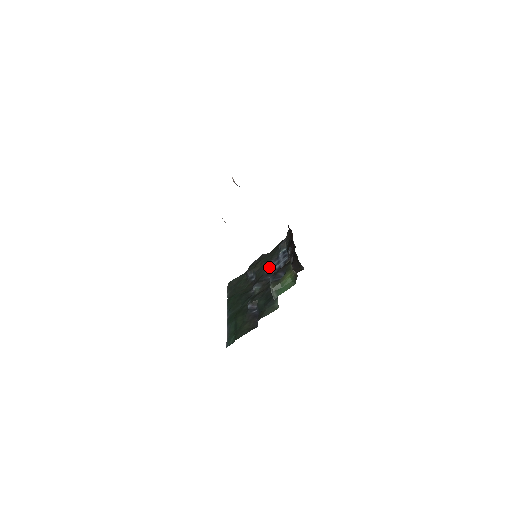
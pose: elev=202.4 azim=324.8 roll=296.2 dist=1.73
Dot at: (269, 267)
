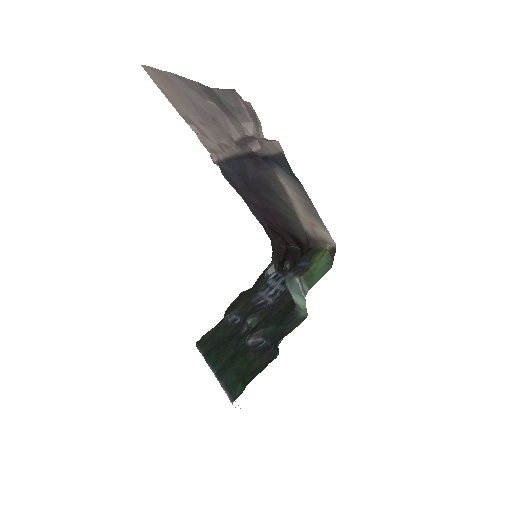
Dot at: (259, 298)
